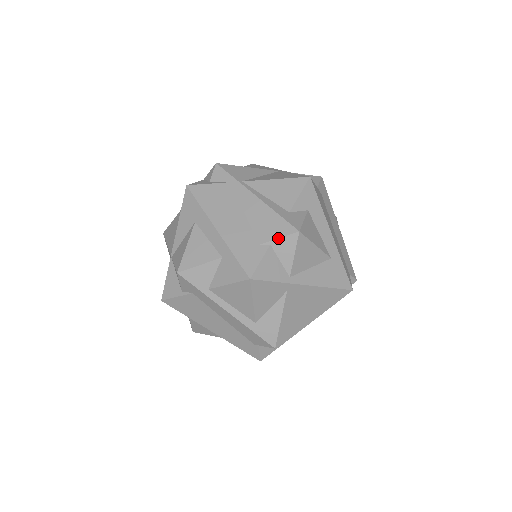
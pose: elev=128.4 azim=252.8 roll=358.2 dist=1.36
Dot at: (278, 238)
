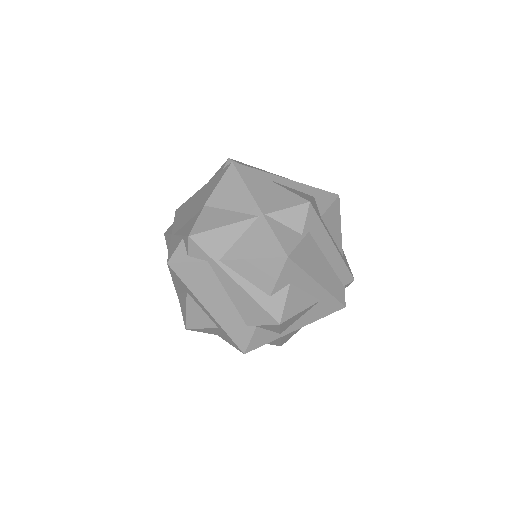
Dot at: (262, 325)
